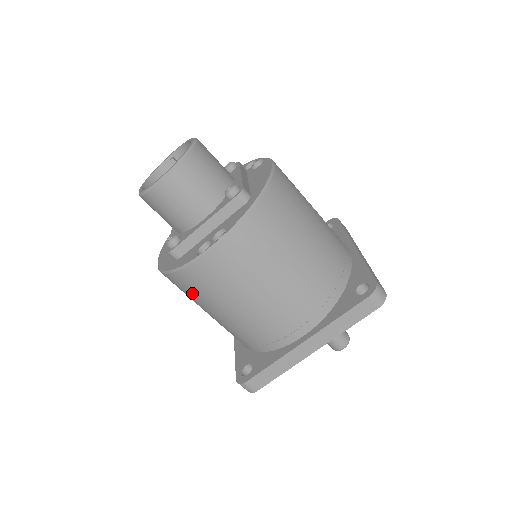
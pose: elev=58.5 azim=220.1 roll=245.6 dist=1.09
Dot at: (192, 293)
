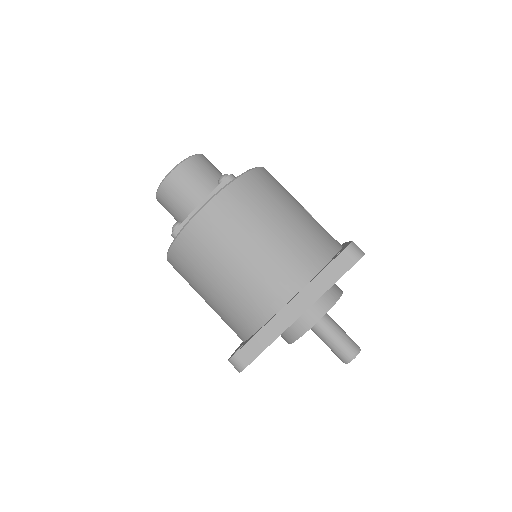
Dot at: (189, 268)
